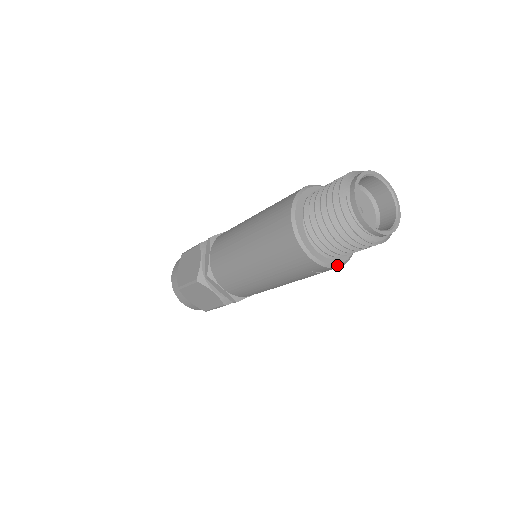
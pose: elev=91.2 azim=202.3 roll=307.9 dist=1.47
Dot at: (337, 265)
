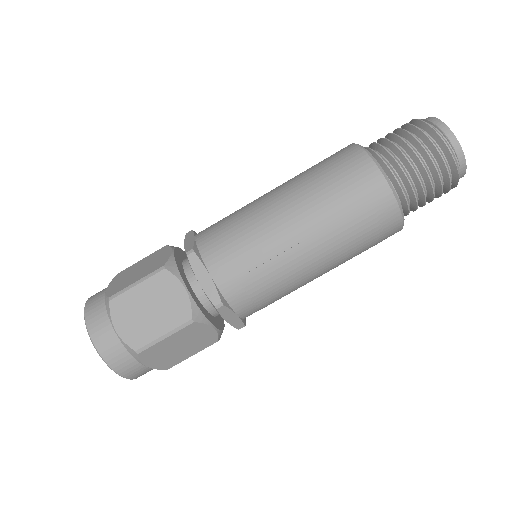
Dot at: (402, 212)
